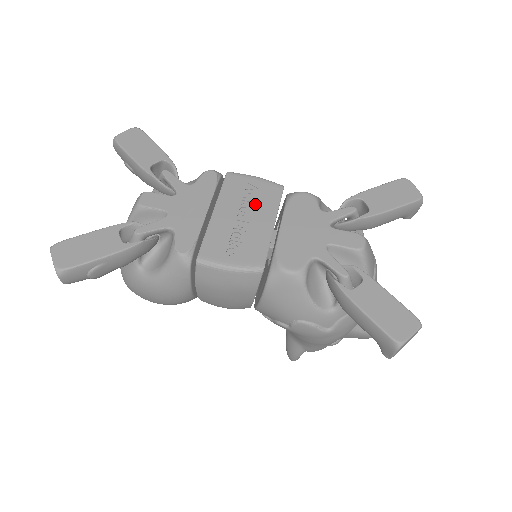
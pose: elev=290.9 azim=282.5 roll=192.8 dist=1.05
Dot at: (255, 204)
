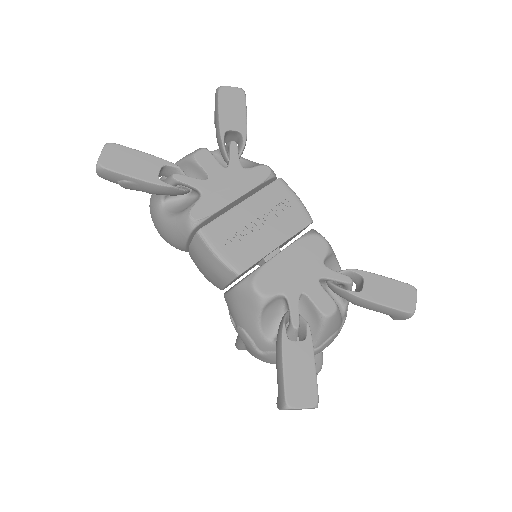
Dot at: (278, 219)
